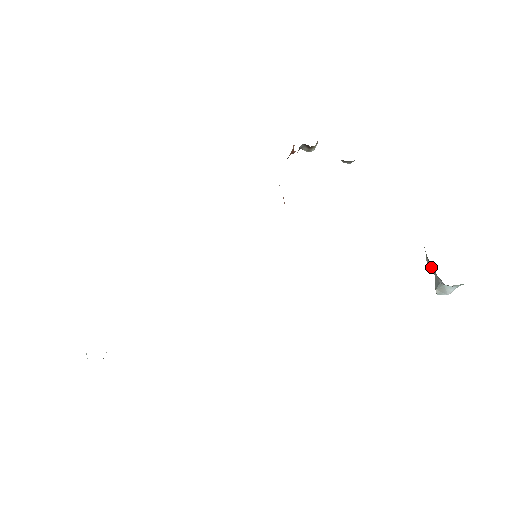
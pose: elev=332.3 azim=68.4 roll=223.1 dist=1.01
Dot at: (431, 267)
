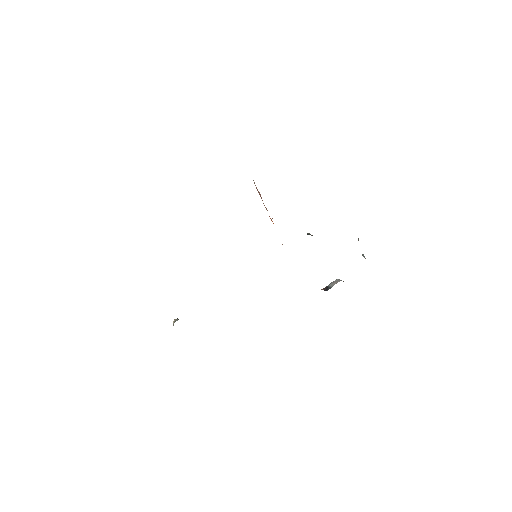
Dot at: occluded
